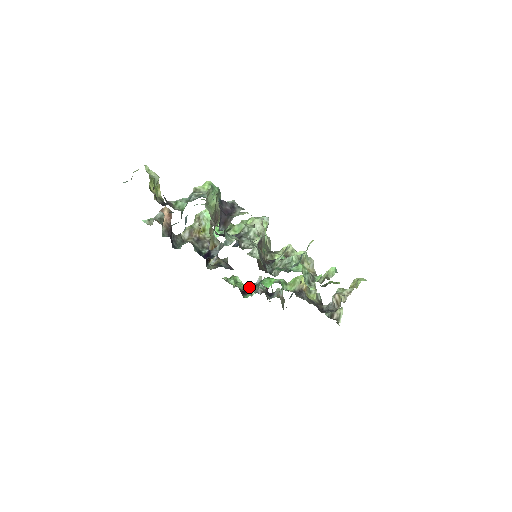
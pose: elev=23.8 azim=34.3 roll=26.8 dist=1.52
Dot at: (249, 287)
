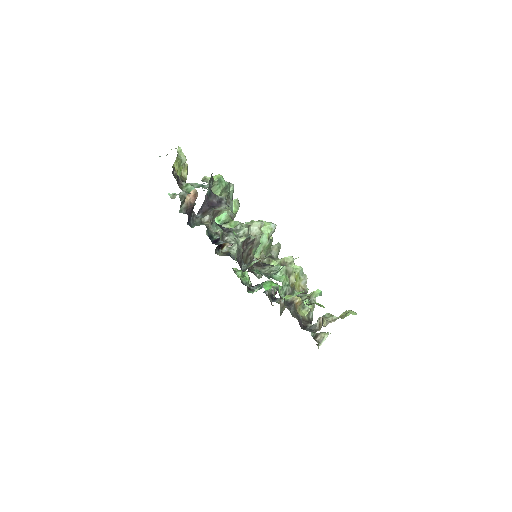
Dot at: occluded
